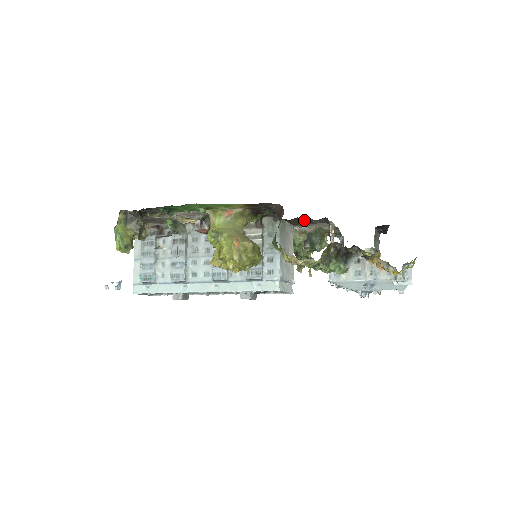
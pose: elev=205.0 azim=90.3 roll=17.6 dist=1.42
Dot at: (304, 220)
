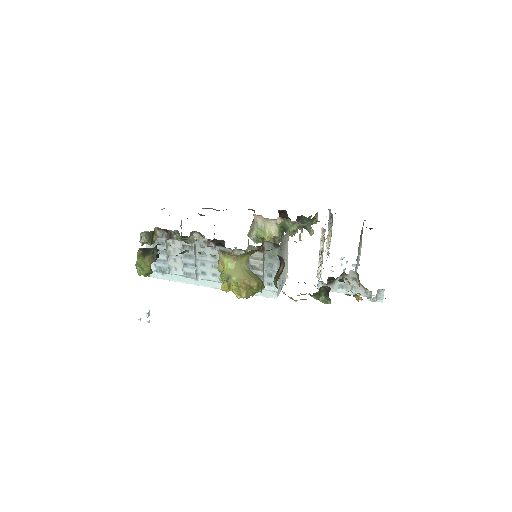
Dot at: occluded
